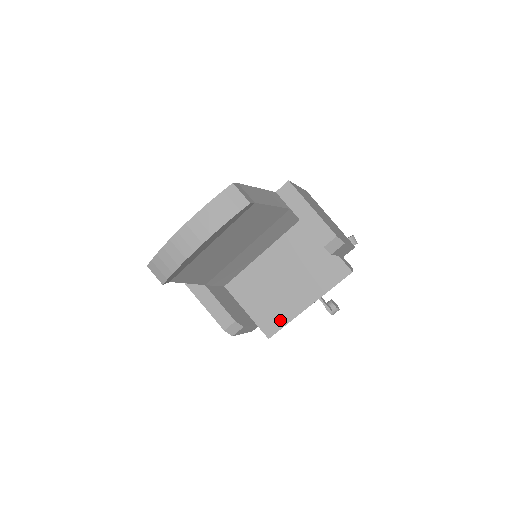
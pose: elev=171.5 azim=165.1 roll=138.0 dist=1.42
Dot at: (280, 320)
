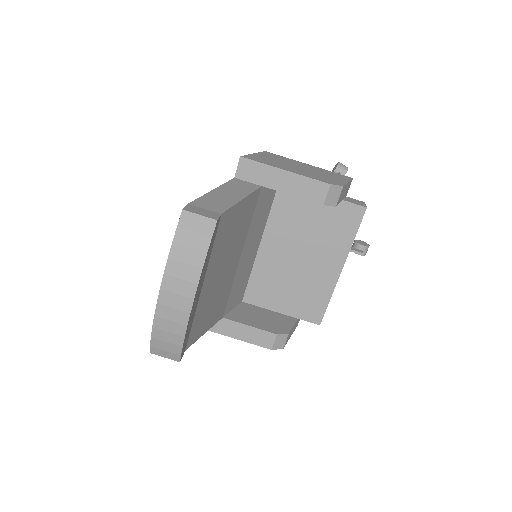
Dot at: (320, 300)
